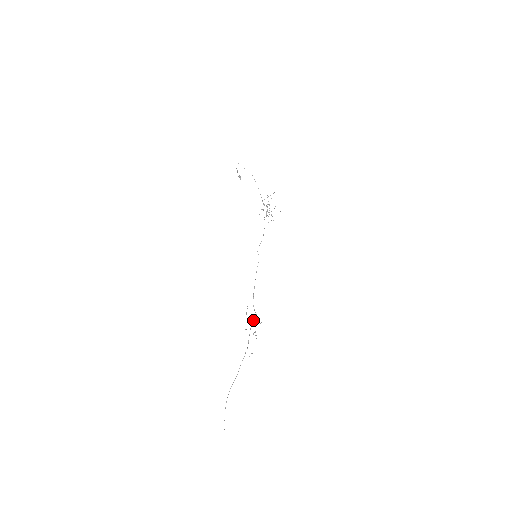
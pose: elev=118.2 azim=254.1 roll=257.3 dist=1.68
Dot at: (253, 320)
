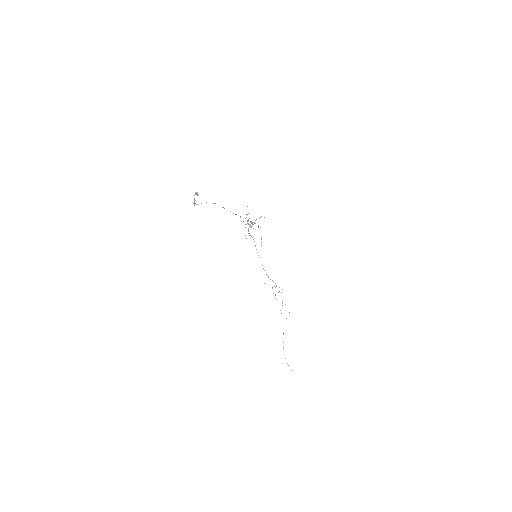
Dot at: occluded
